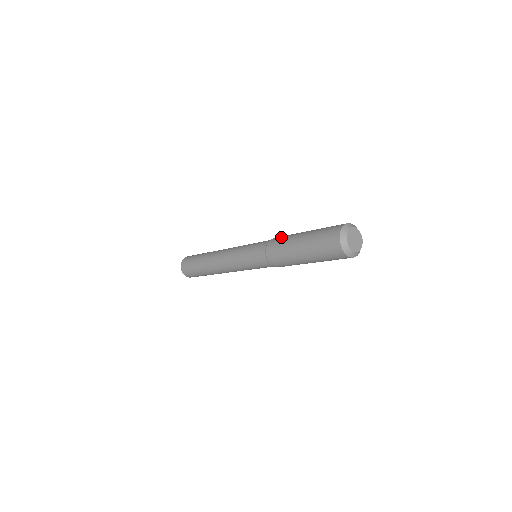
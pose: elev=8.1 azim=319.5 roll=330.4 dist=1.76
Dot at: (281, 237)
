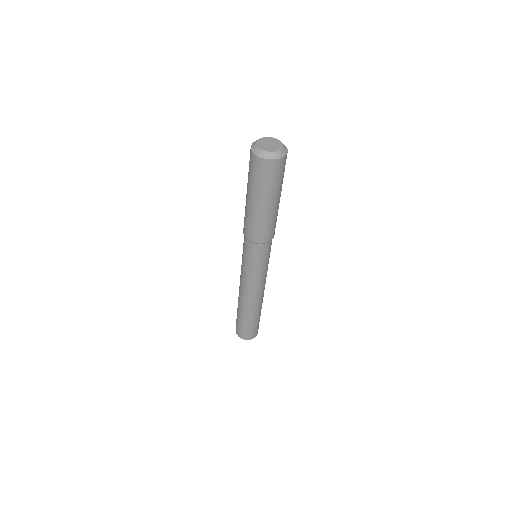
Dot at: occluded
